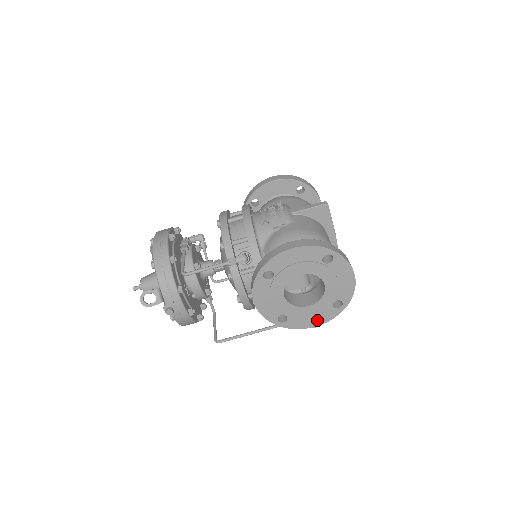
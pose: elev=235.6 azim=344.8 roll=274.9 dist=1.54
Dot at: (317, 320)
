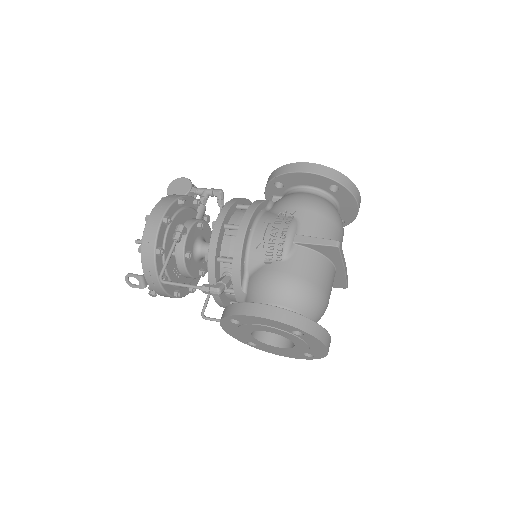
Dot at: (288, 355)
